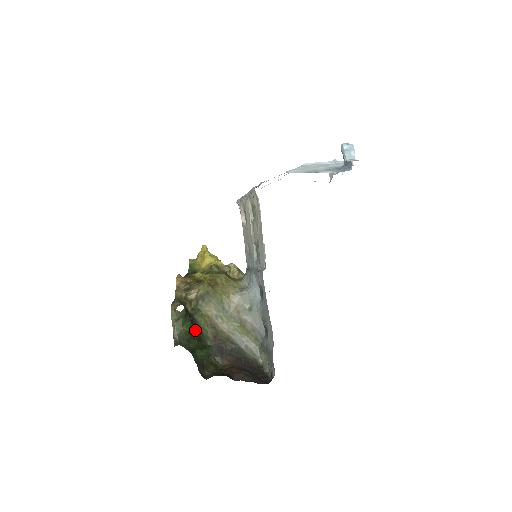
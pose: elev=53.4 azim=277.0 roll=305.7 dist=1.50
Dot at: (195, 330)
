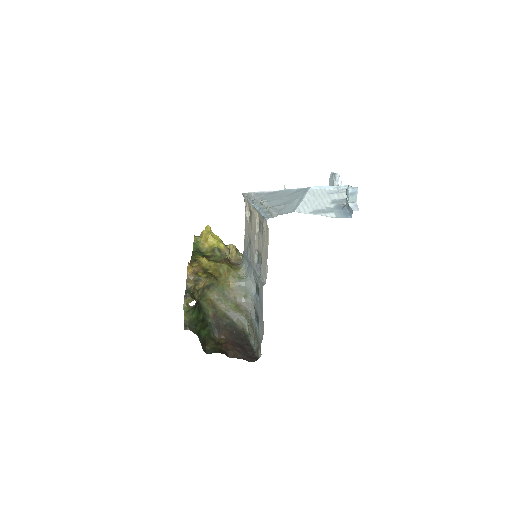
Dot at: (200, 313)
